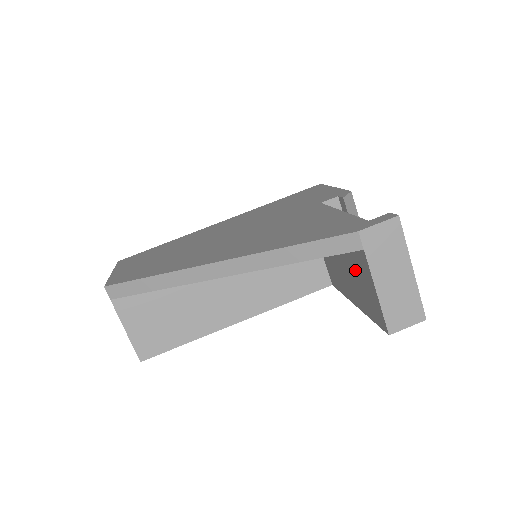
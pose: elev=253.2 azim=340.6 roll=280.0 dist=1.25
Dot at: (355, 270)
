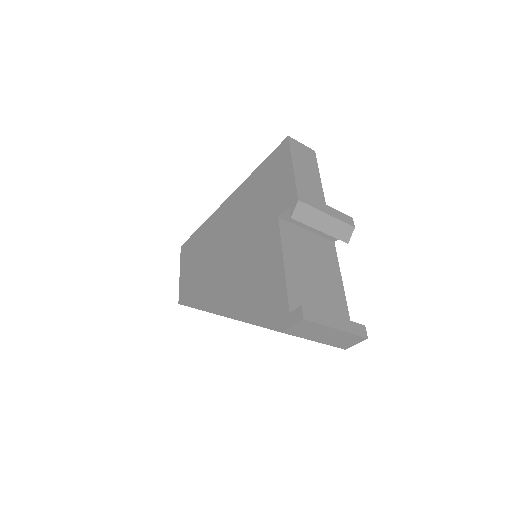
Dot at: occluded
